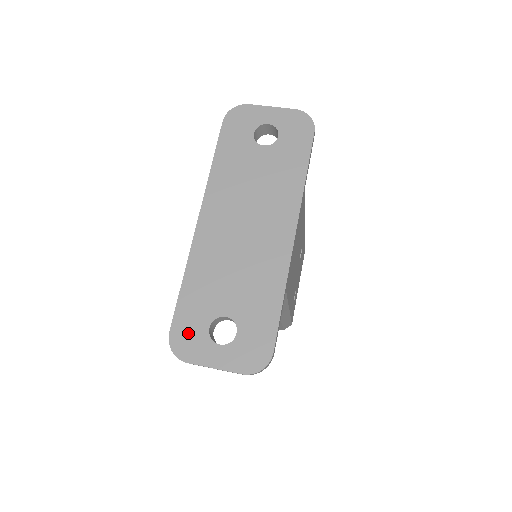
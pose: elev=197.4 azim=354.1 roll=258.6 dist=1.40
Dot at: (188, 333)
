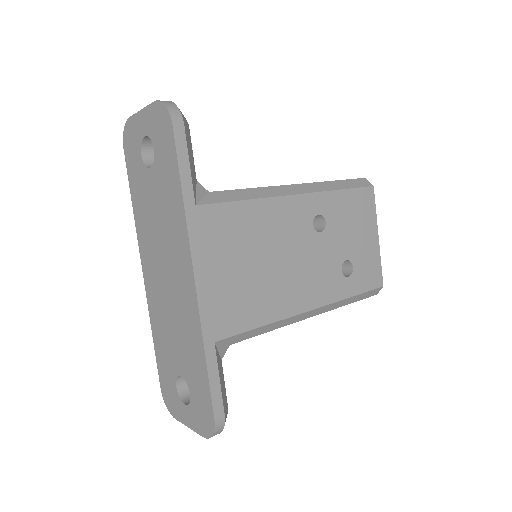
Dot at: (168, 390)
